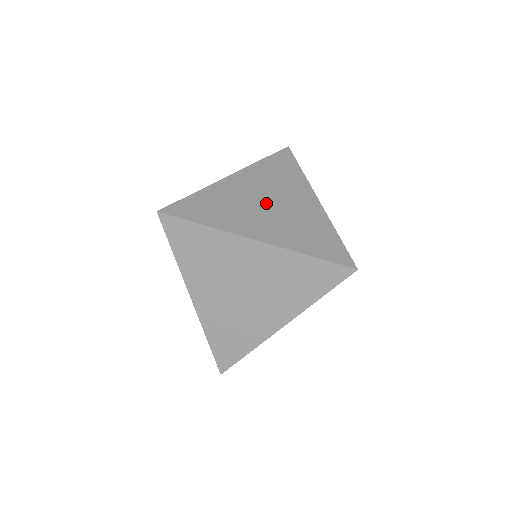
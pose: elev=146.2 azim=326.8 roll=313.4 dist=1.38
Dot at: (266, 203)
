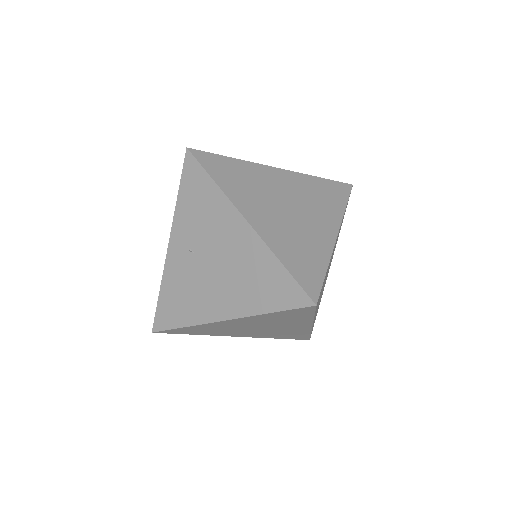
Dot at: occluded
